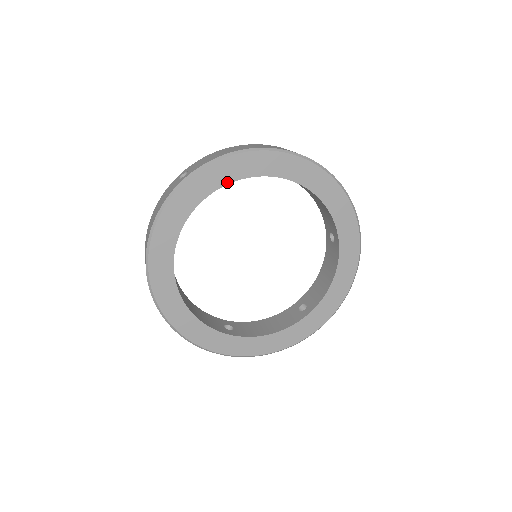
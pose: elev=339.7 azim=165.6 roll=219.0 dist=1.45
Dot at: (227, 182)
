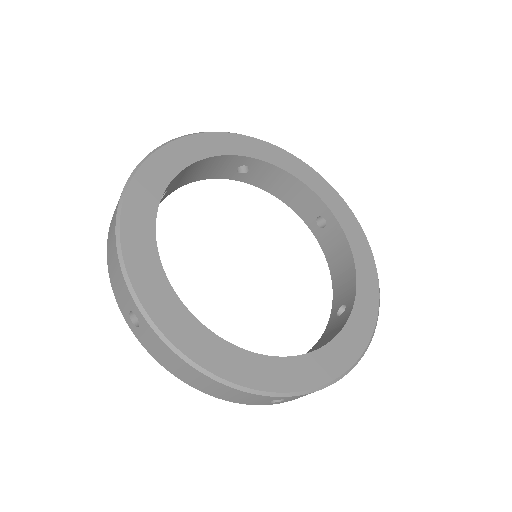
Dot at: (187, 164)
